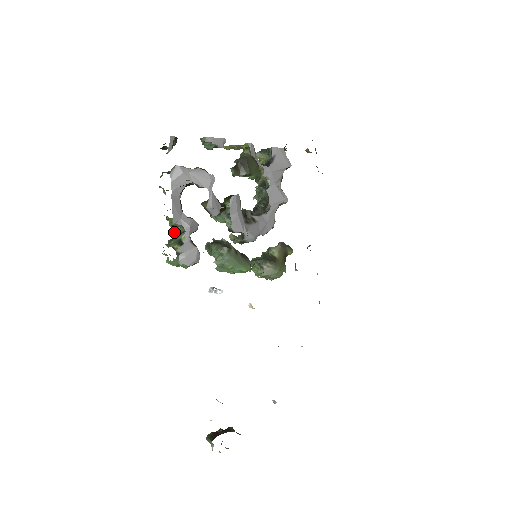
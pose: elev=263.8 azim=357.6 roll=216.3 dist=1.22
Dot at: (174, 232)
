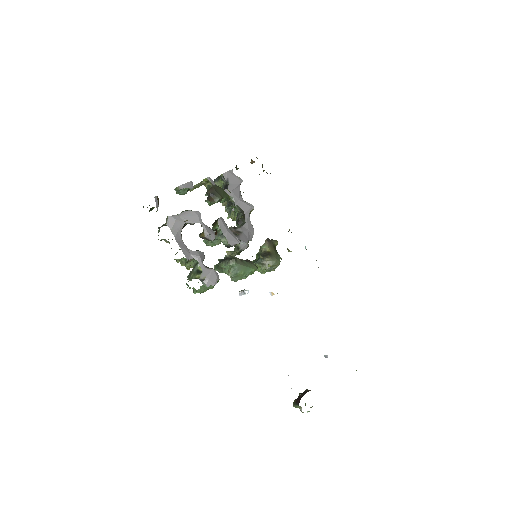
Dot at: (187, 269)
